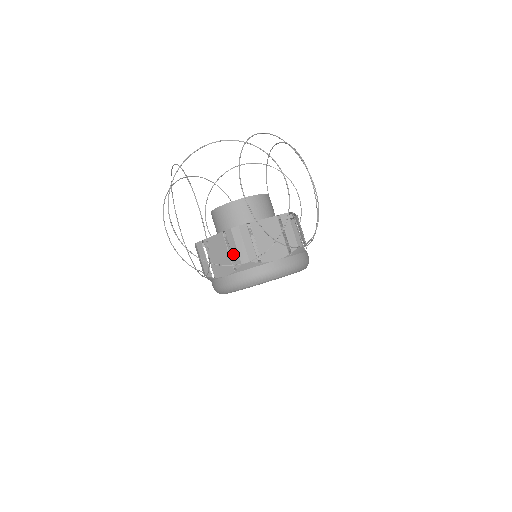
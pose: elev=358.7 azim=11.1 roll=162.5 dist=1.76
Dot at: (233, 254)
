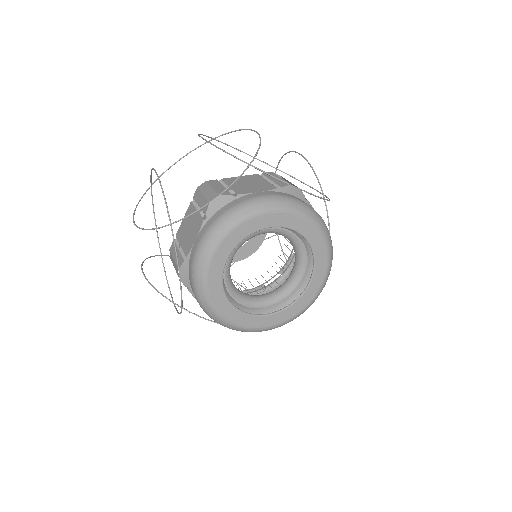
Dot at: (201, 205)
